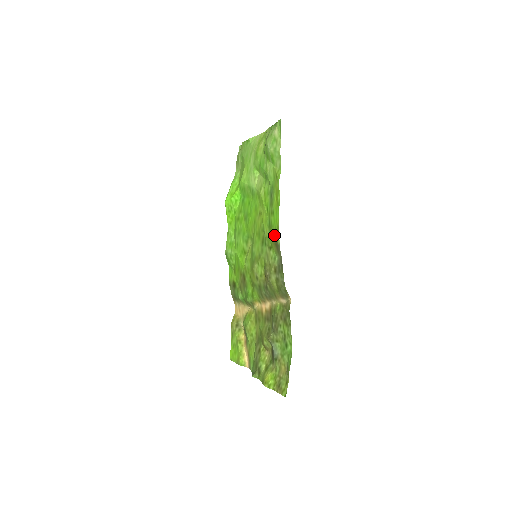
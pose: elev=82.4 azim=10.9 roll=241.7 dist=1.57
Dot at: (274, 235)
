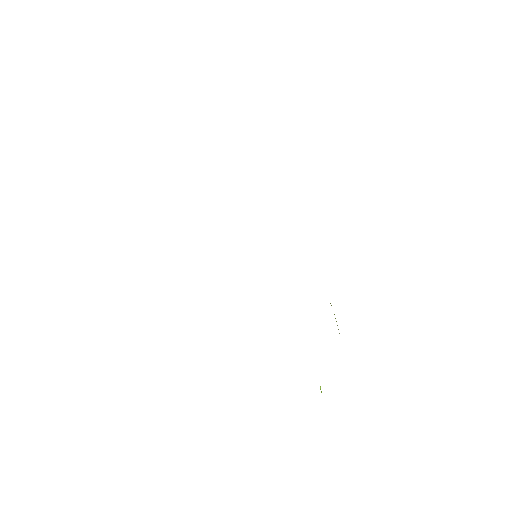
Dot at: occluded
